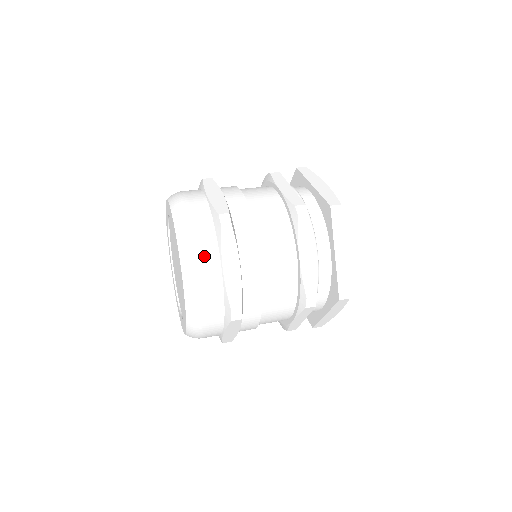
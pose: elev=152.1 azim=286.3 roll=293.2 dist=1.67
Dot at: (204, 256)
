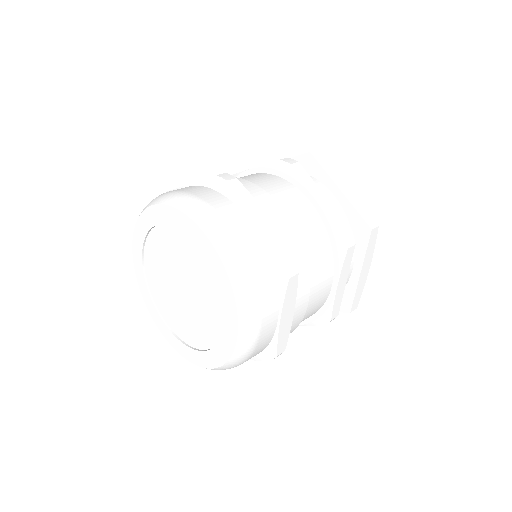
Dot at: (266, 312)
